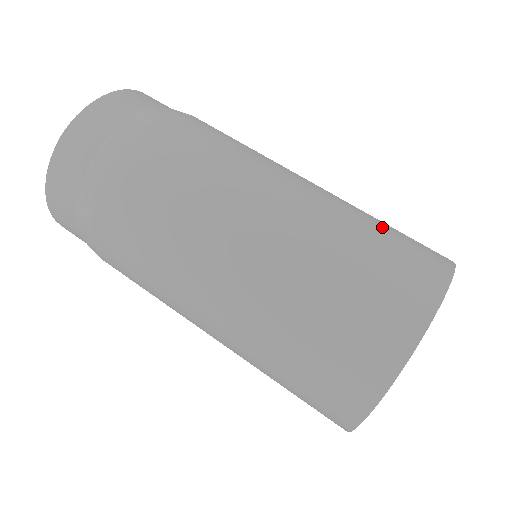
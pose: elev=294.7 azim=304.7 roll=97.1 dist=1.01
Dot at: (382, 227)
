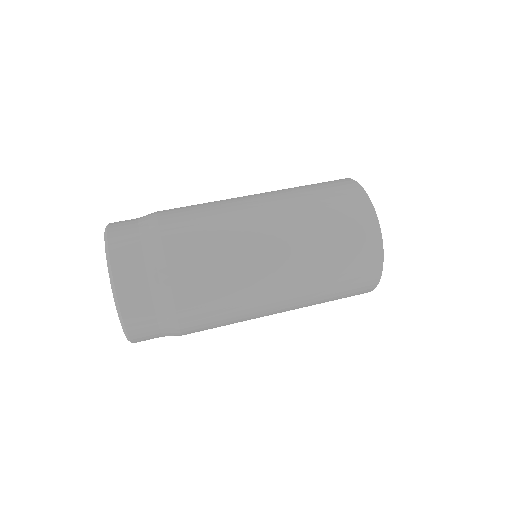
Dot at: occluded
